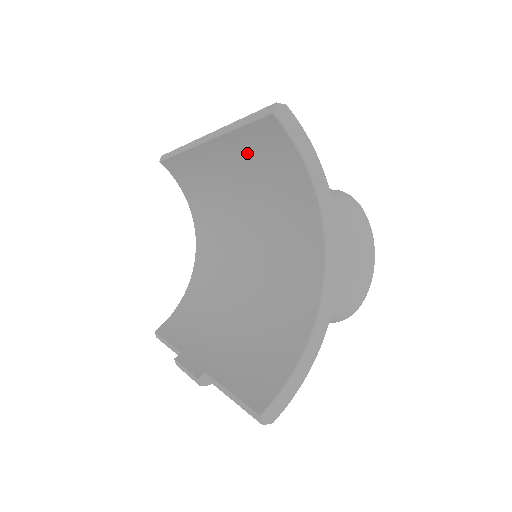
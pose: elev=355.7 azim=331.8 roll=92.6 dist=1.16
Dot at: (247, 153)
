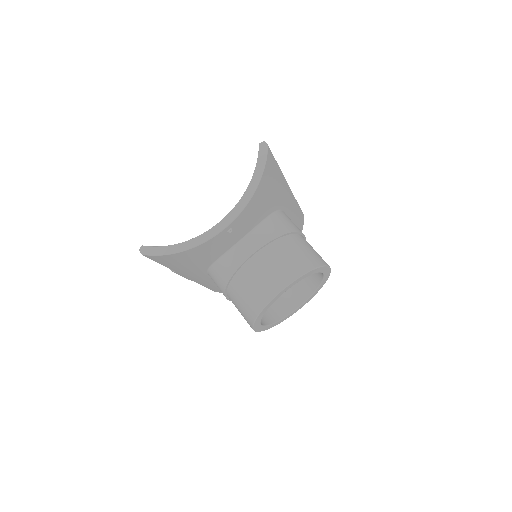
Dot at: occluded
